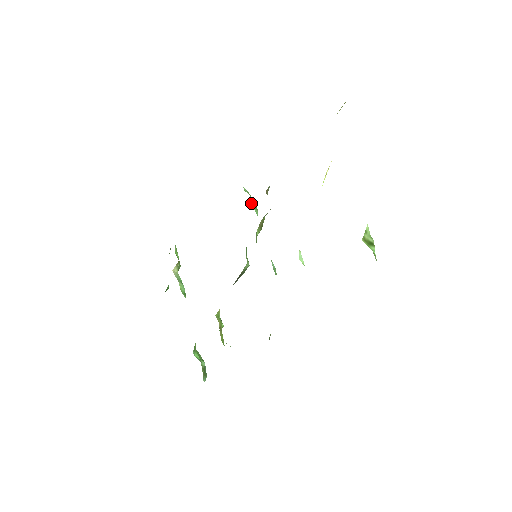
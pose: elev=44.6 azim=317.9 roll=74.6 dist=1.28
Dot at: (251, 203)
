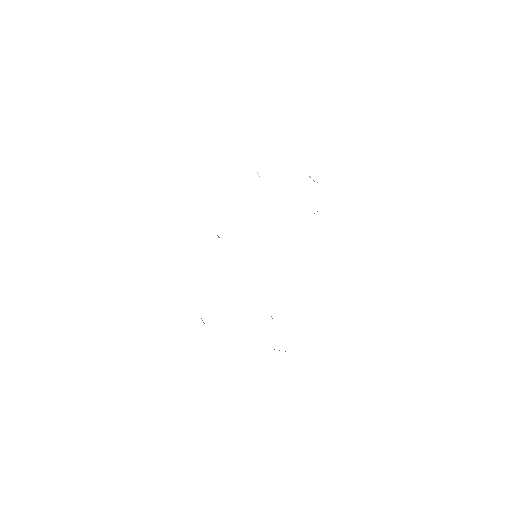
Dot at: occluded
